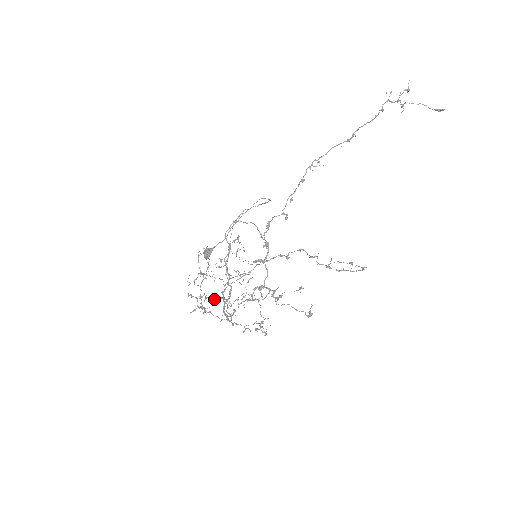
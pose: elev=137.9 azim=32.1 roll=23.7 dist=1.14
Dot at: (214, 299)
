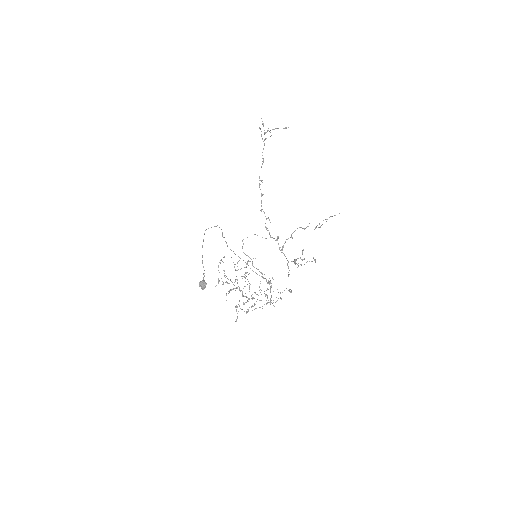
Dot at: occluded
